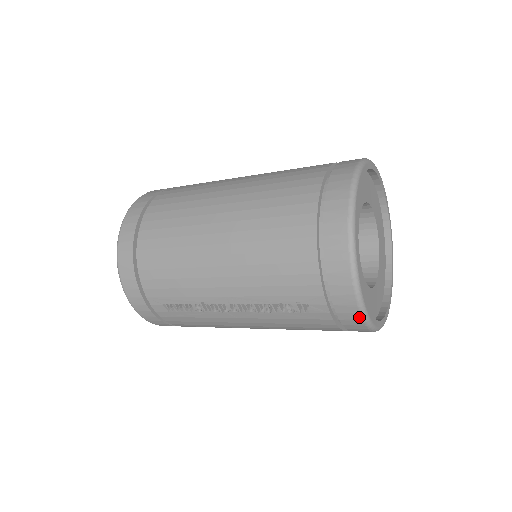
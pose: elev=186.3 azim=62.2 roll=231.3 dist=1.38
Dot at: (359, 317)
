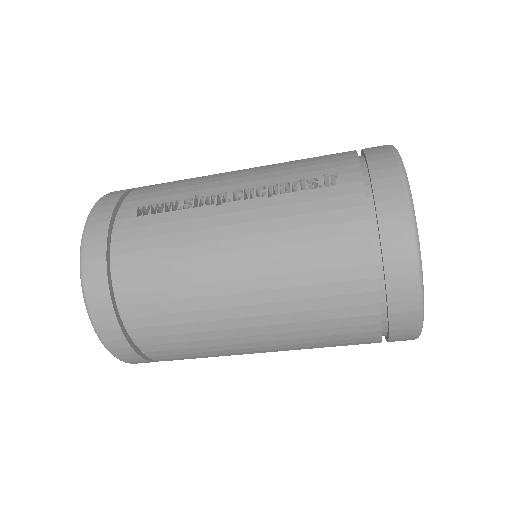
Dot at: (399, 182)
